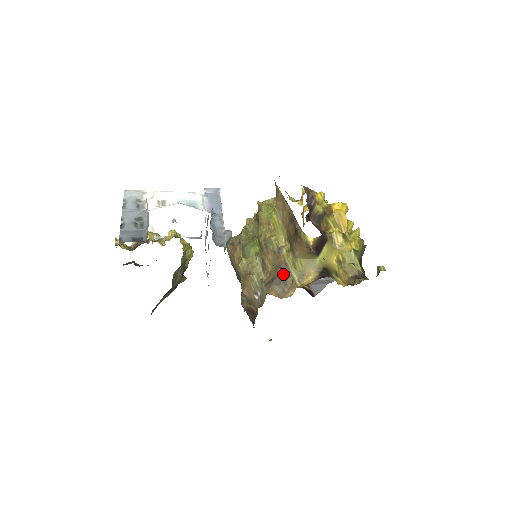
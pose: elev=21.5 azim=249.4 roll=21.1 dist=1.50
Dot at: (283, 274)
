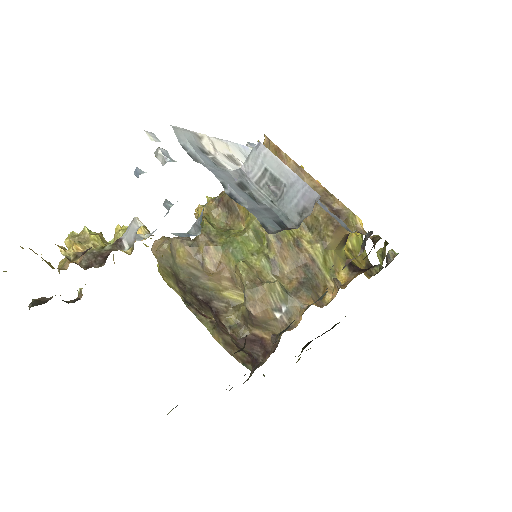
Dot at: (312, 274)
